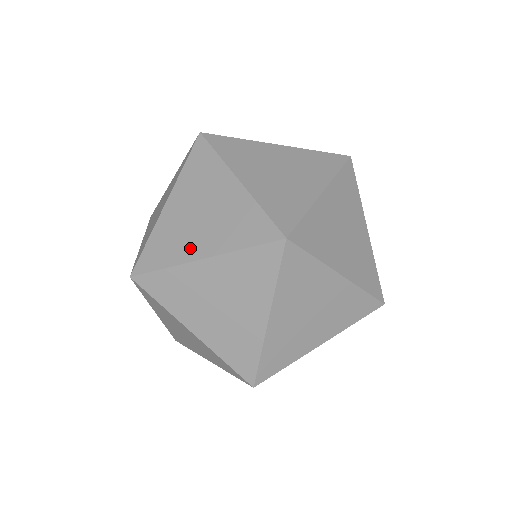
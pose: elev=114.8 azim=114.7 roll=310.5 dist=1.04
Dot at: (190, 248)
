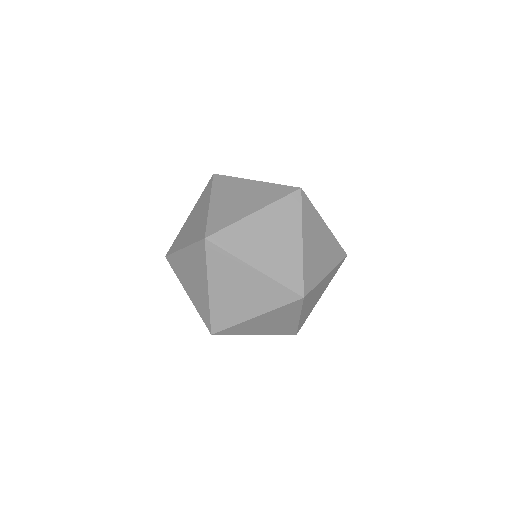
Dot at: (204, 293)
